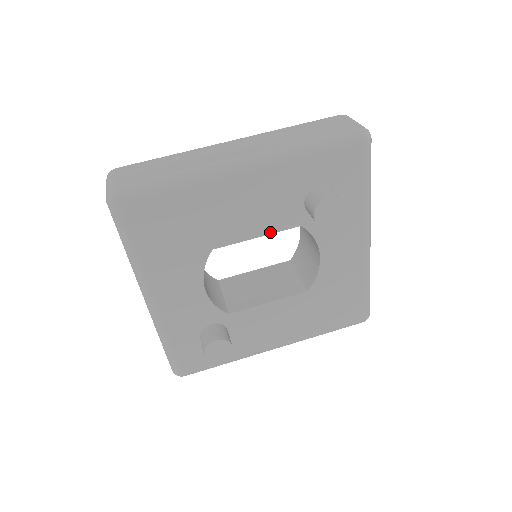
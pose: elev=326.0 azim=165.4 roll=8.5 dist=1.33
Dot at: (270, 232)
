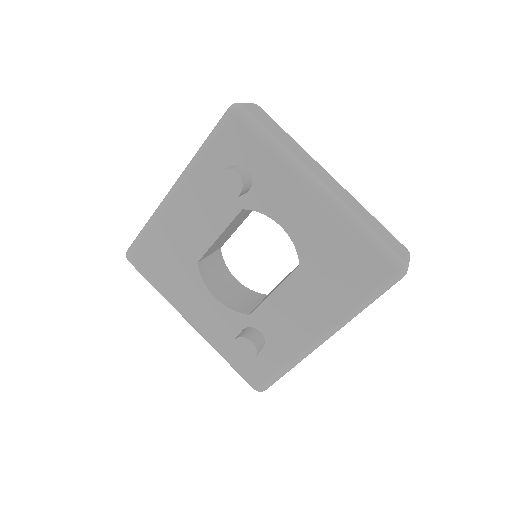
Dot at: (224, 228)
